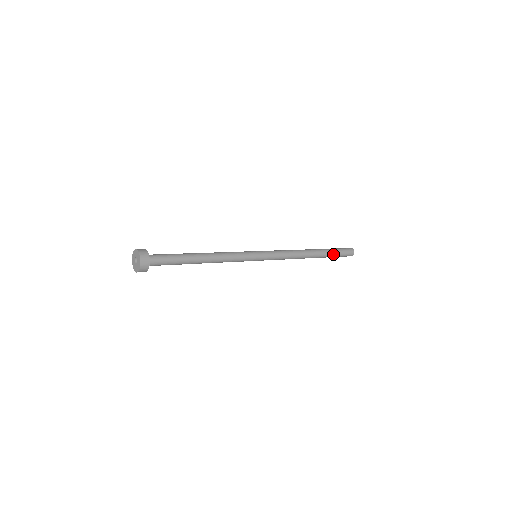
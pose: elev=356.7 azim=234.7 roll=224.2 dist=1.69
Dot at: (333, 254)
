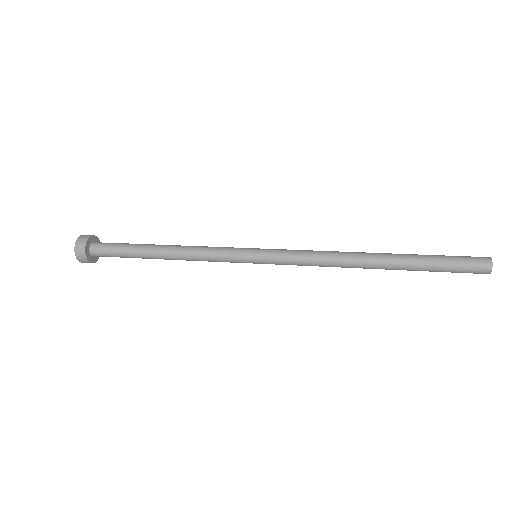
Dot at: (428, 262)
